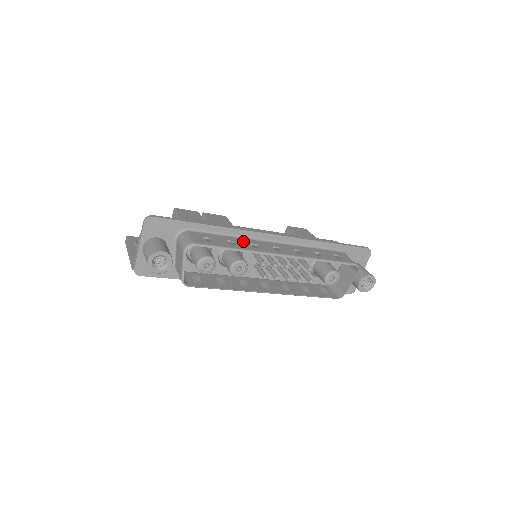
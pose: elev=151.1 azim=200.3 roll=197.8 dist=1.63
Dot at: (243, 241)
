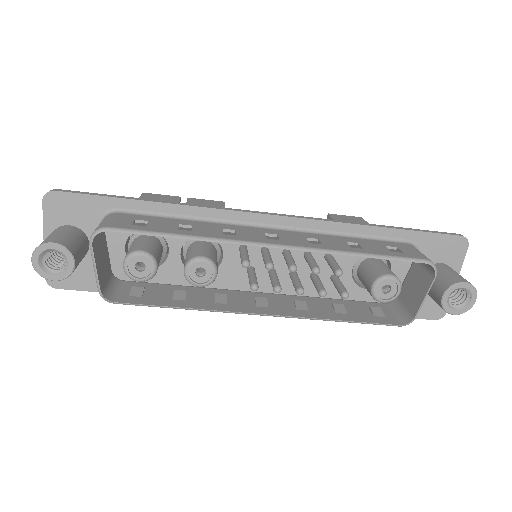
Dot at: (210, 226)
